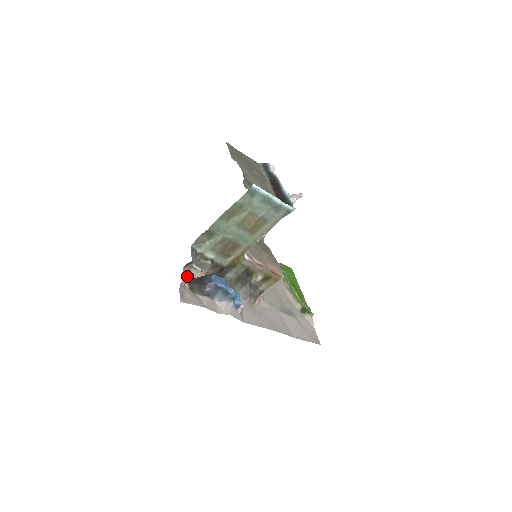
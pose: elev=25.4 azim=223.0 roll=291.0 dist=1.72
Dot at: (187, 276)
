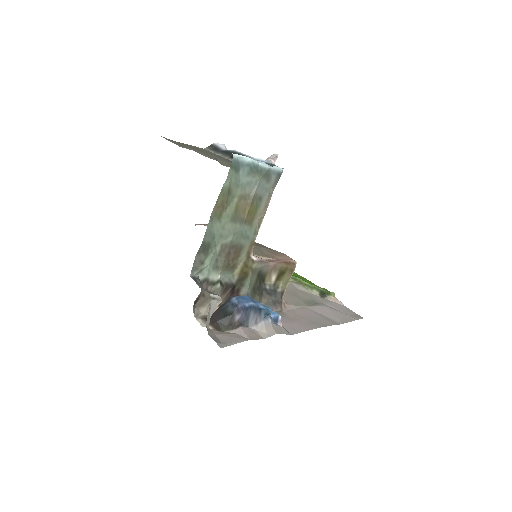
Dot at: (208, 313)
